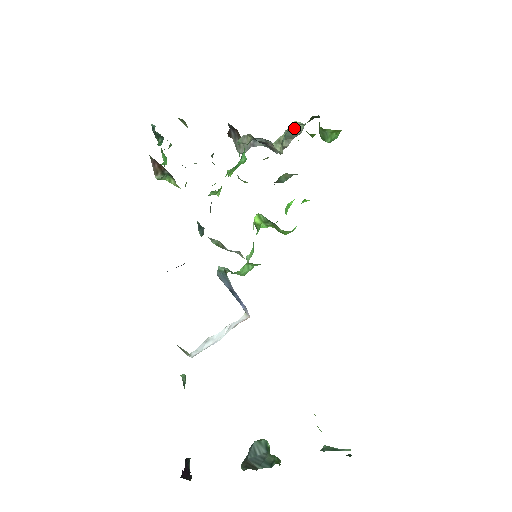
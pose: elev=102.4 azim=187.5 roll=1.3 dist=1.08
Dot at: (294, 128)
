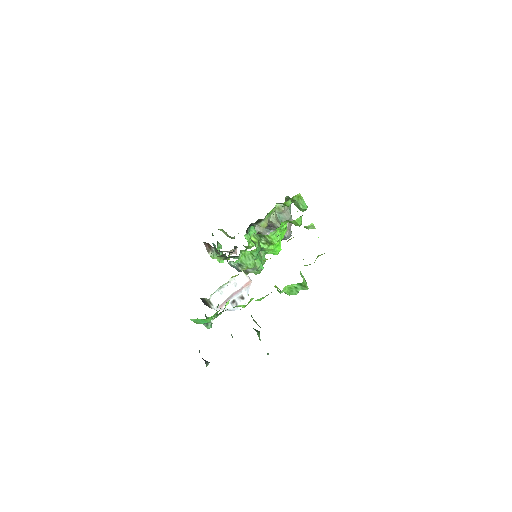
Dot at: (278, 208)
